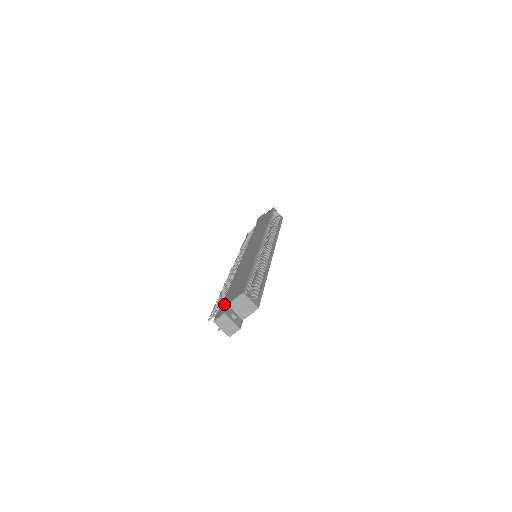
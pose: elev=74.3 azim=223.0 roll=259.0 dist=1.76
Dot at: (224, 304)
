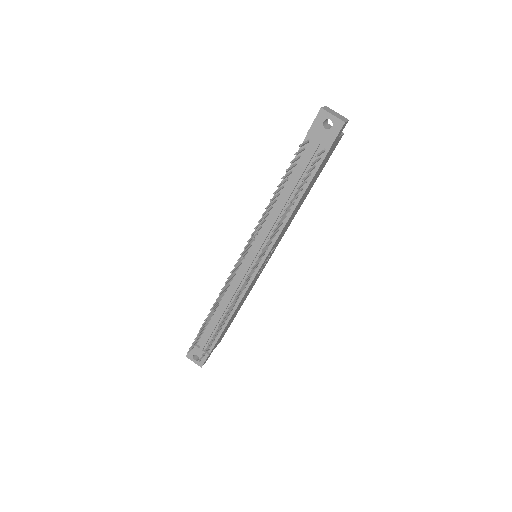
Dot at: occluded
